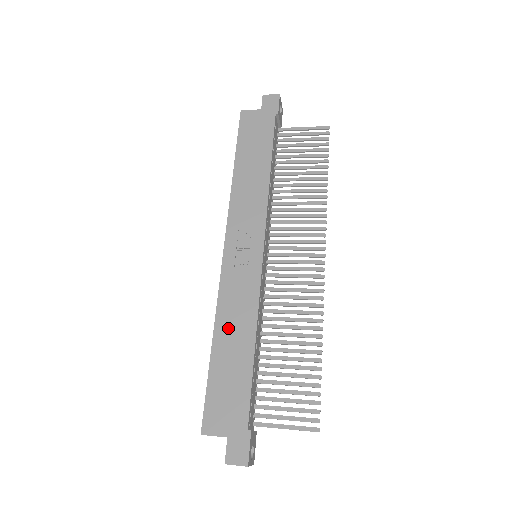
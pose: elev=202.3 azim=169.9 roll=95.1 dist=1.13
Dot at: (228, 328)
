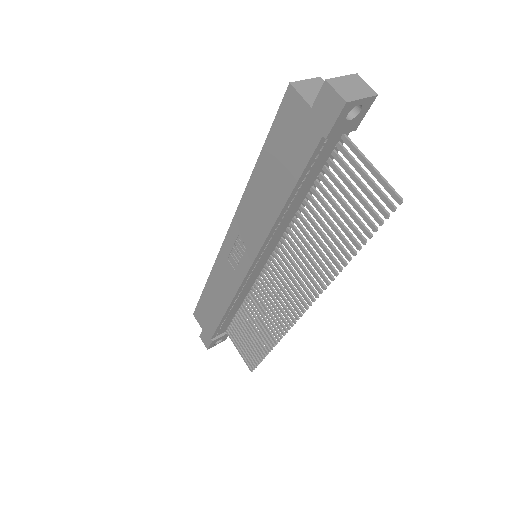
Dot at: (215, 288)
